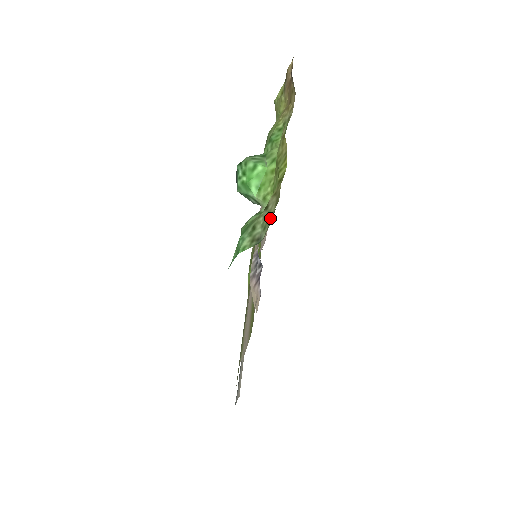
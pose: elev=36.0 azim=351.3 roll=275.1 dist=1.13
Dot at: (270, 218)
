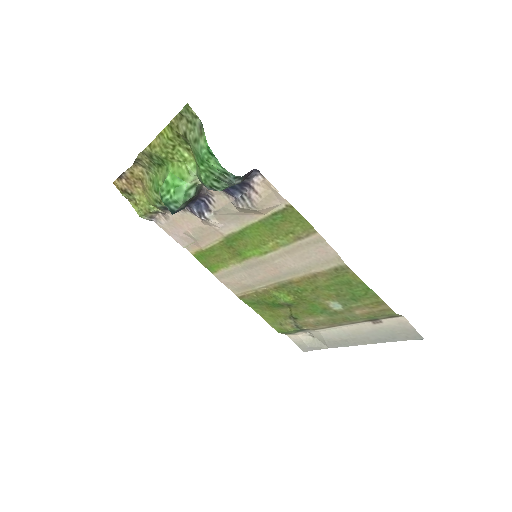
Dot at: (189, 120)
